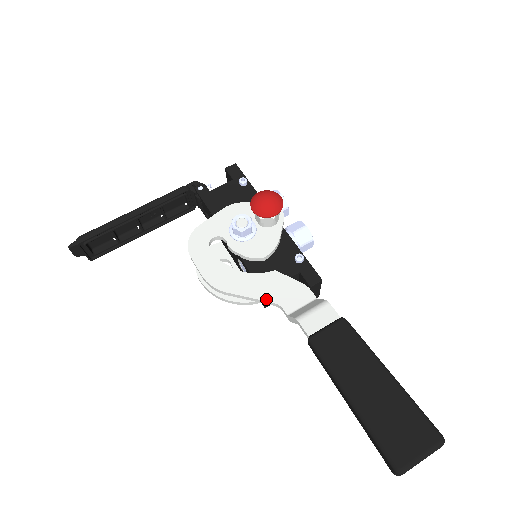
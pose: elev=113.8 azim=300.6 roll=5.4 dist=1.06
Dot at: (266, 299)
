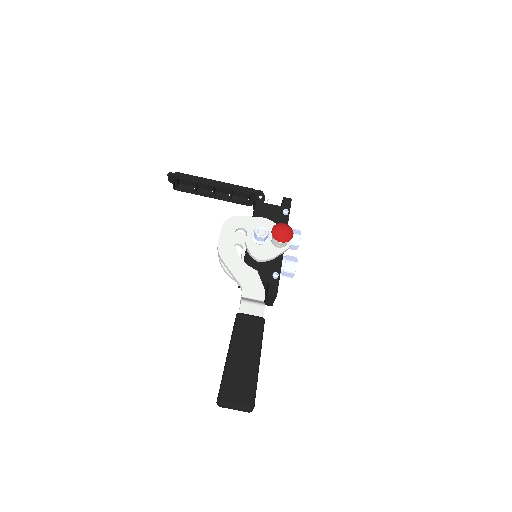
Dot at: (239, 280)
